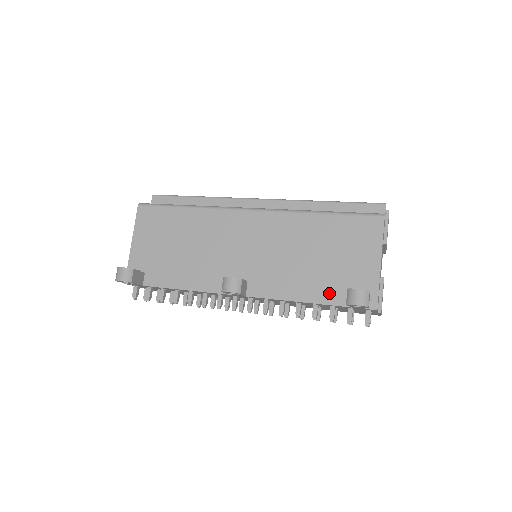
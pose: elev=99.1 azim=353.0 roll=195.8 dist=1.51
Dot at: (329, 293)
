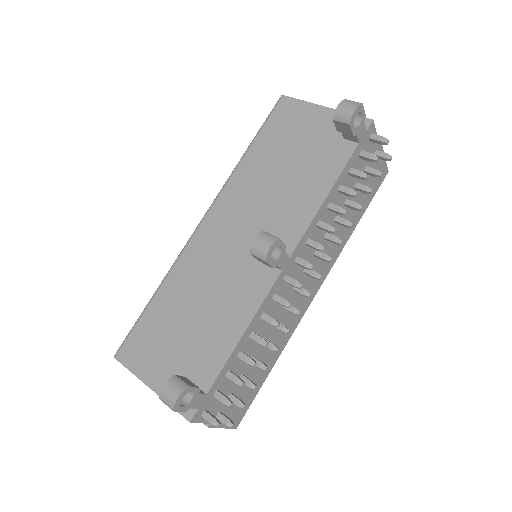
Dot at: (332, 163)
